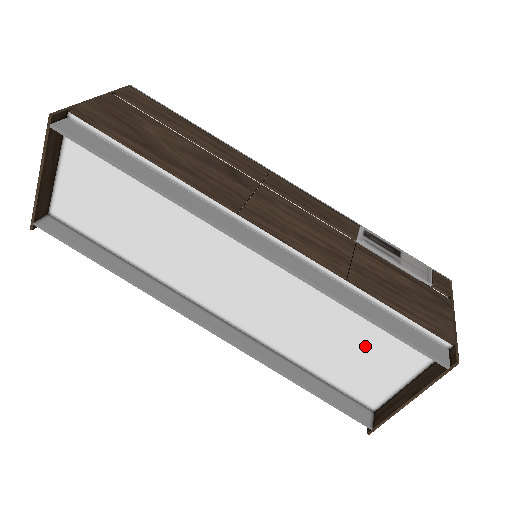
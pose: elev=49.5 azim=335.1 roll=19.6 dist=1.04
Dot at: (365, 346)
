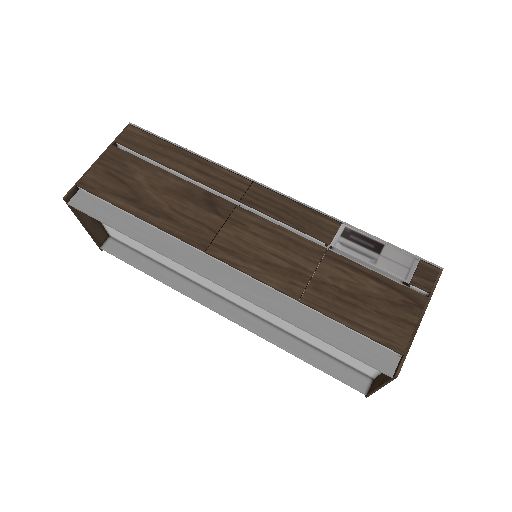
Dot at: occluded
